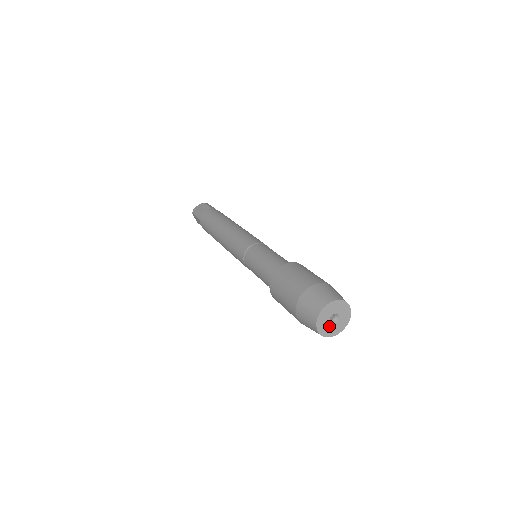
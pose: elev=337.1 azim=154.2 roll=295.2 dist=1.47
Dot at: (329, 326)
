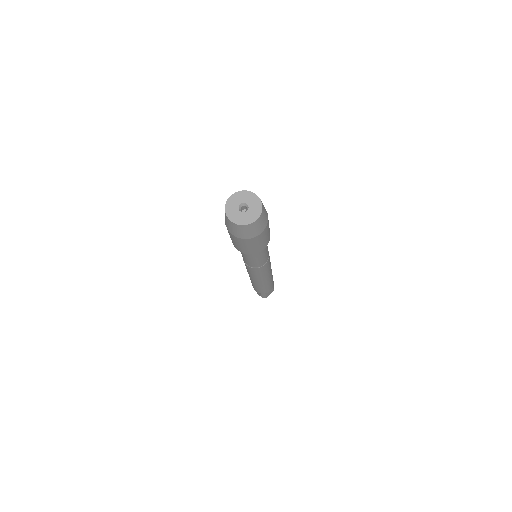
Dot at: (241, 215)
